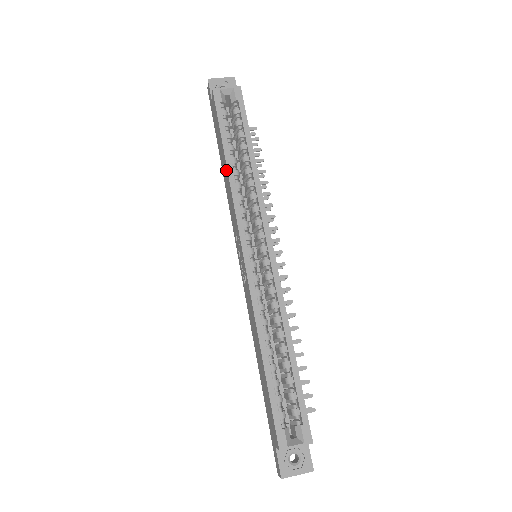
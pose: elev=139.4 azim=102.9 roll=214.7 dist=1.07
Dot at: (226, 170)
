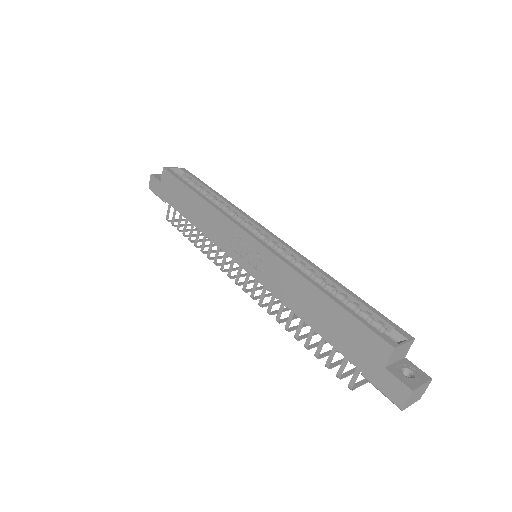
Dot at: (201, 203)
